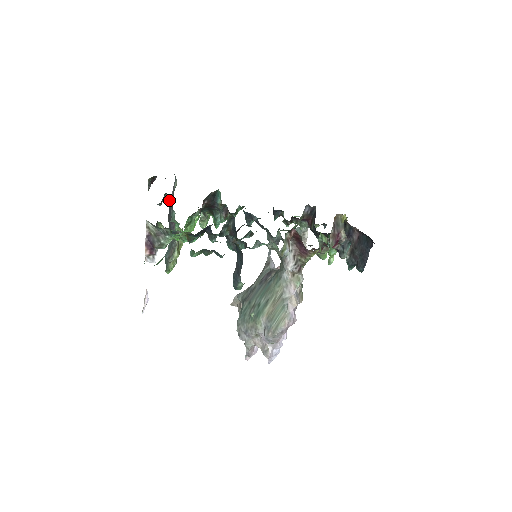
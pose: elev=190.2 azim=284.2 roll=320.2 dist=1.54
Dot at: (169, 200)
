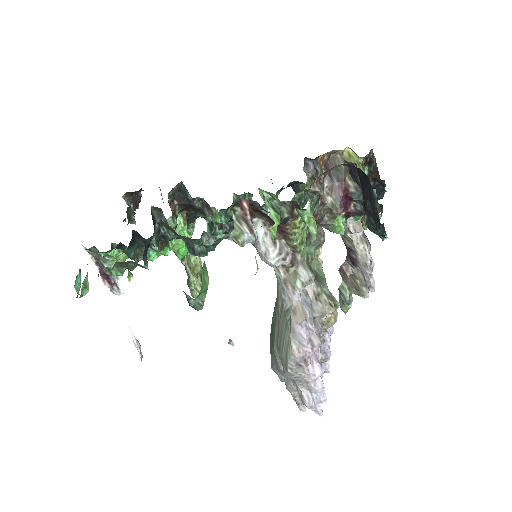
Dot at: occluded
